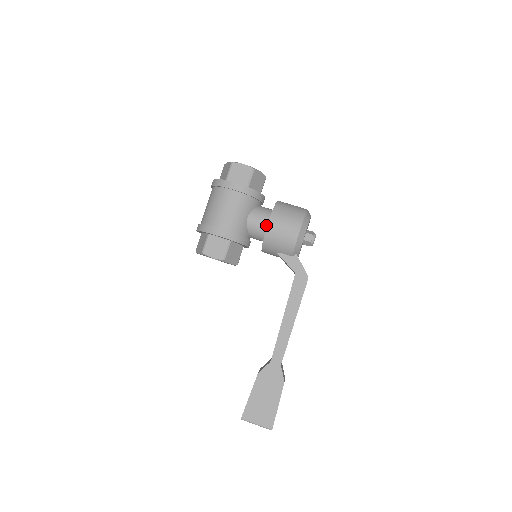
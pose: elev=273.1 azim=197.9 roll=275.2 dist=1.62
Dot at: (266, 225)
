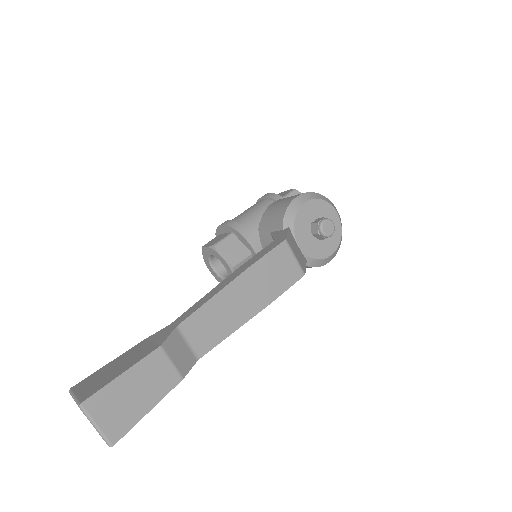
Dot at: occluded
